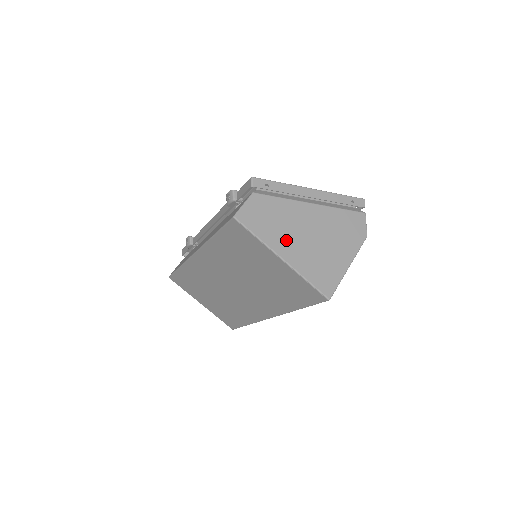
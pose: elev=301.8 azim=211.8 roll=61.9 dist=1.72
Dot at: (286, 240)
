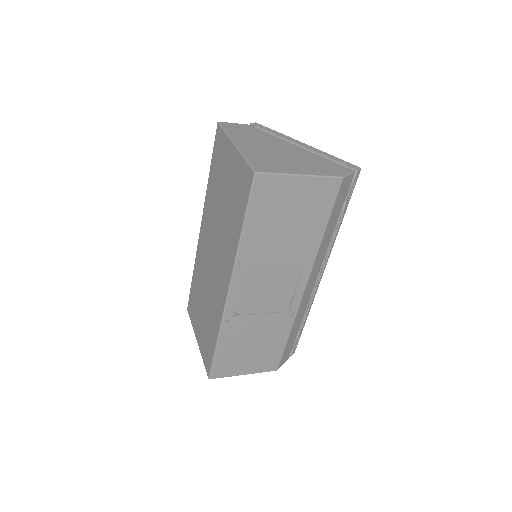
Dot at: (250, 142)
